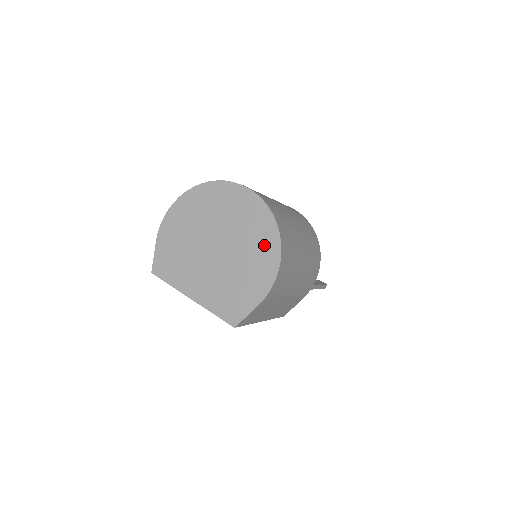
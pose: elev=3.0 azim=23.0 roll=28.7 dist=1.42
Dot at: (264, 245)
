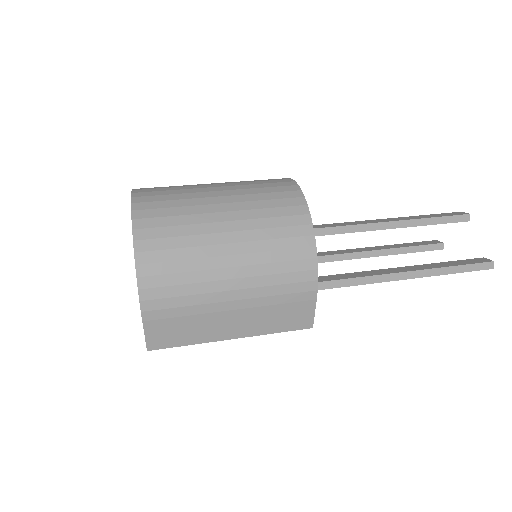
Dot at: occluded
